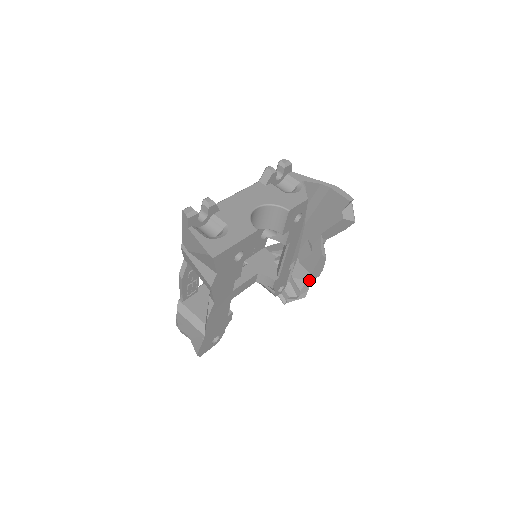
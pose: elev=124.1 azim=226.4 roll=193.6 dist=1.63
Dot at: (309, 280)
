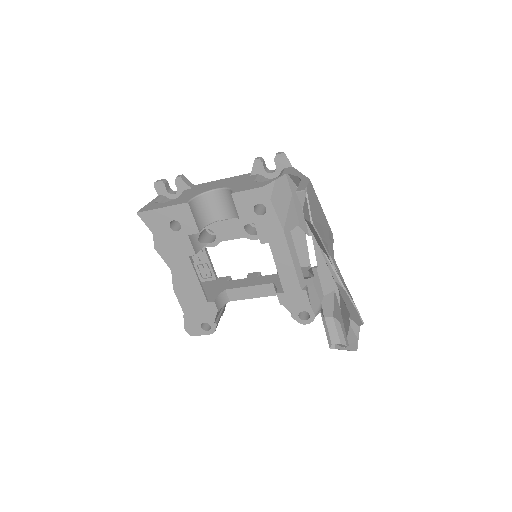
Dot at: (355, 325)
